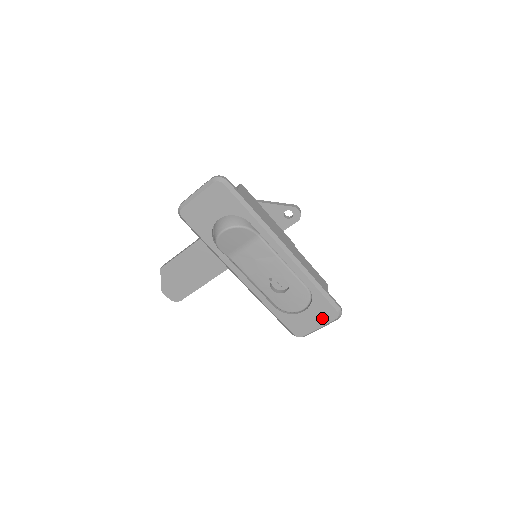
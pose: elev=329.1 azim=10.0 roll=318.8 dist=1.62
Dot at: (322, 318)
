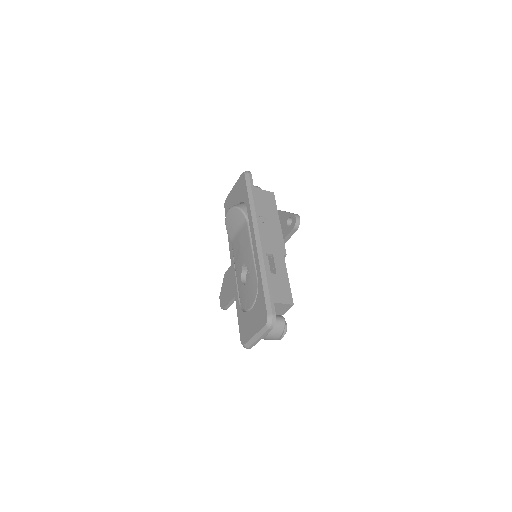
Dot at: (258, 322)
